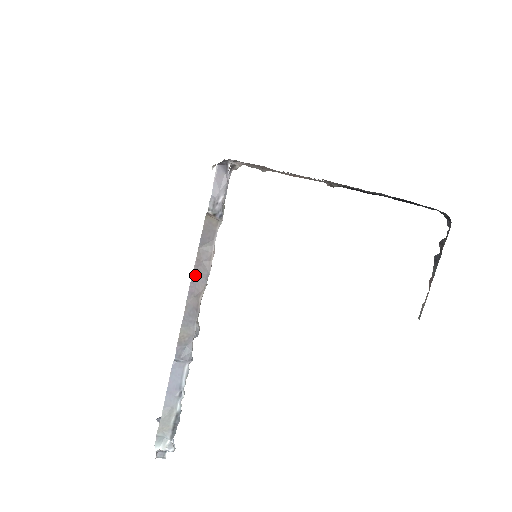
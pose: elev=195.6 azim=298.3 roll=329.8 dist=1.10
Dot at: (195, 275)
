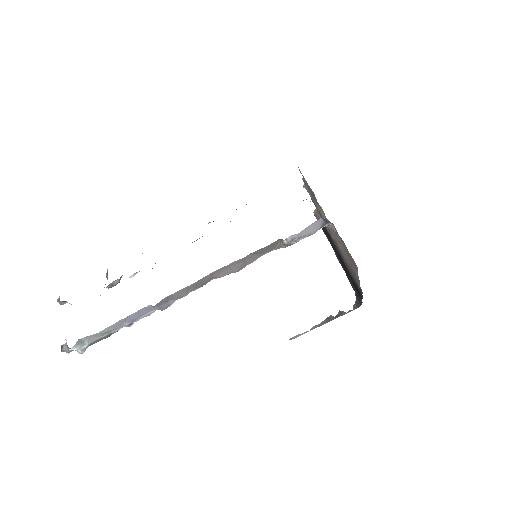
Dot at: (228, 266)
